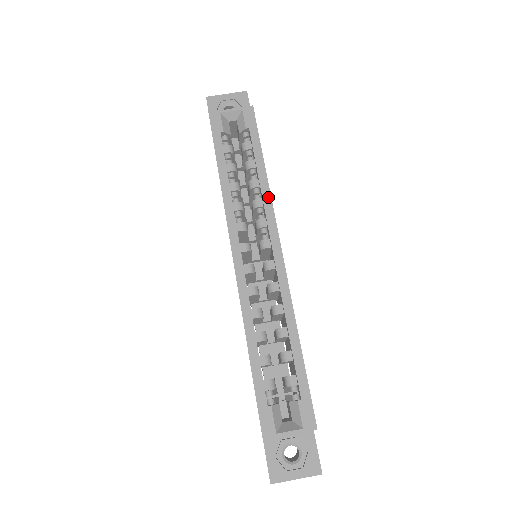
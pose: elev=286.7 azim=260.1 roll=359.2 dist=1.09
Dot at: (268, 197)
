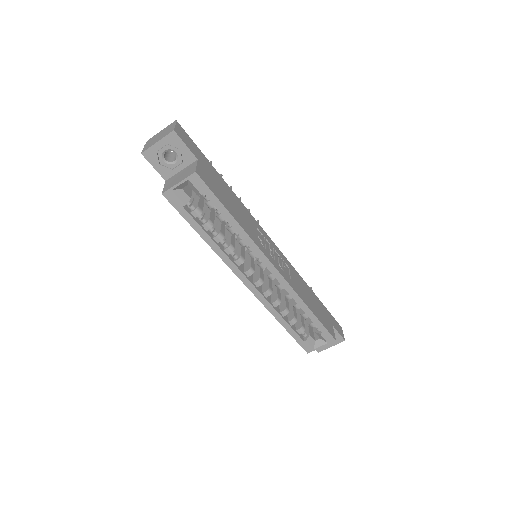
Dot at: (249, 240)
